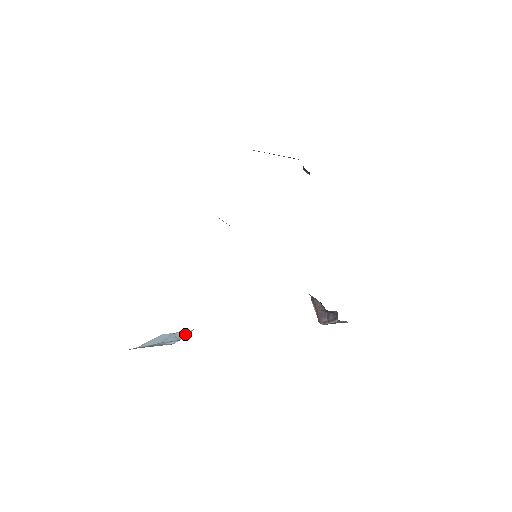
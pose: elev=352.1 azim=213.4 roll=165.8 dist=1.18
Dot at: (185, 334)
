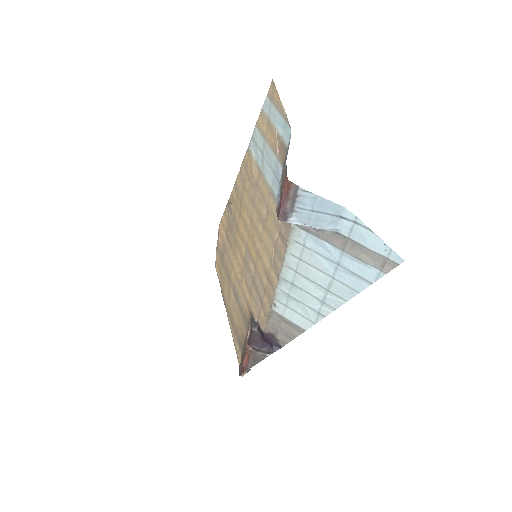
Dot at: (326, 226)
